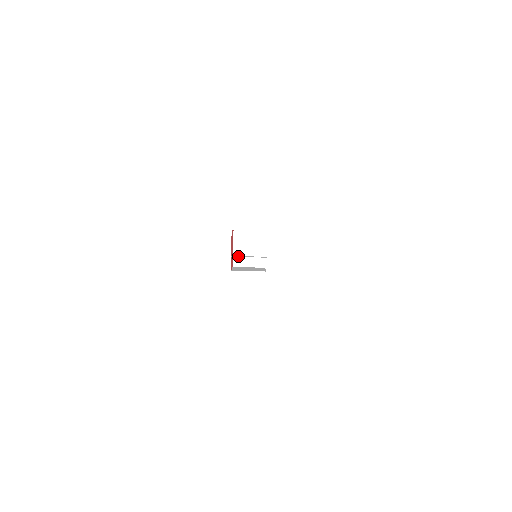
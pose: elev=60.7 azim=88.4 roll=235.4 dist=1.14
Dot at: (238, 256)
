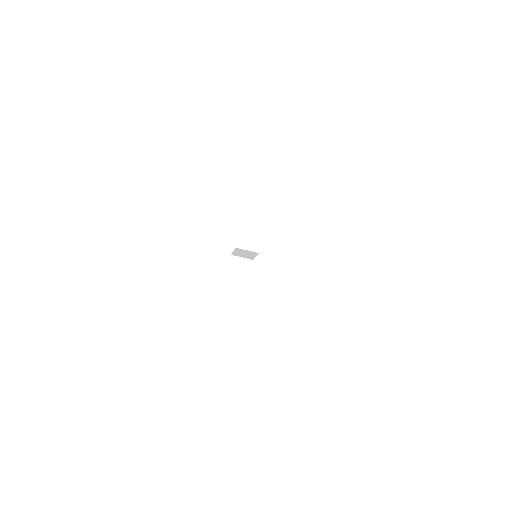
Dot at: occluded
